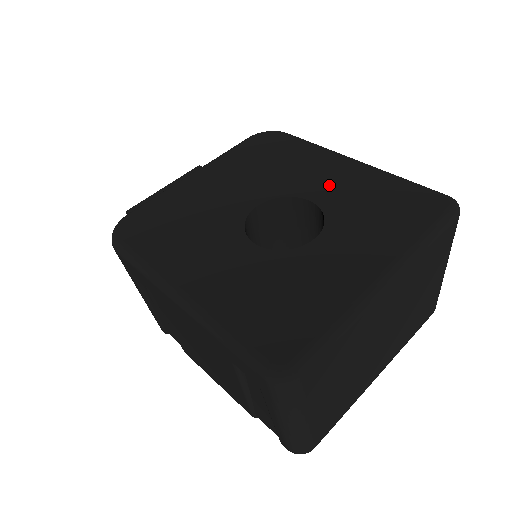
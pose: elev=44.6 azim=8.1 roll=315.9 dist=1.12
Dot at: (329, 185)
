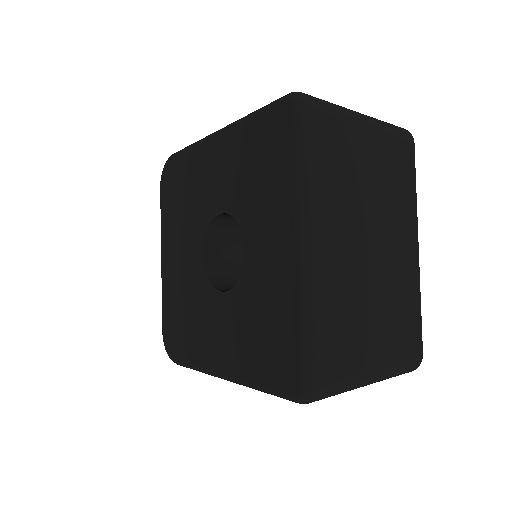
Dot at: (220, 183)
